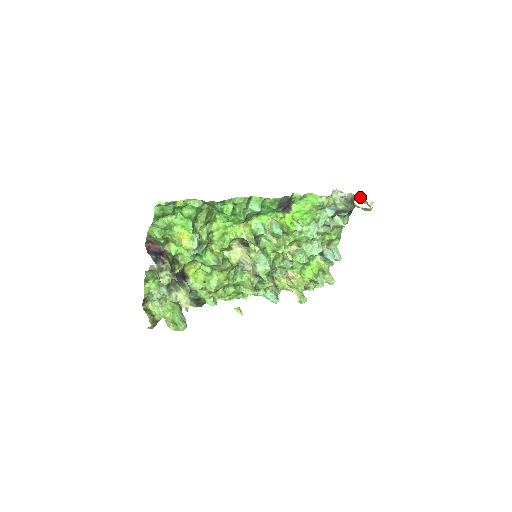
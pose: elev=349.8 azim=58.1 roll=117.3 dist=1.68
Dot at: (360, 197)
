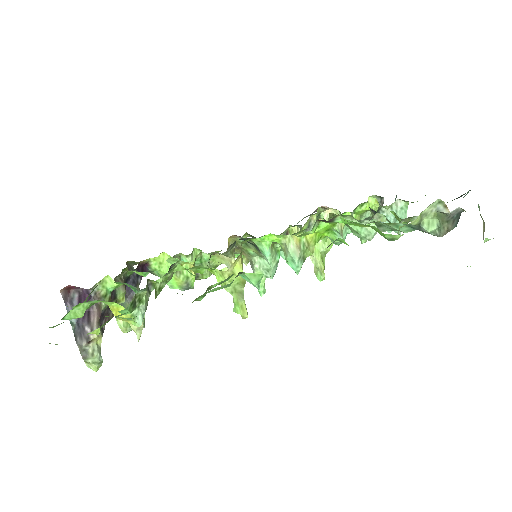
Dot at: (479, 209)
